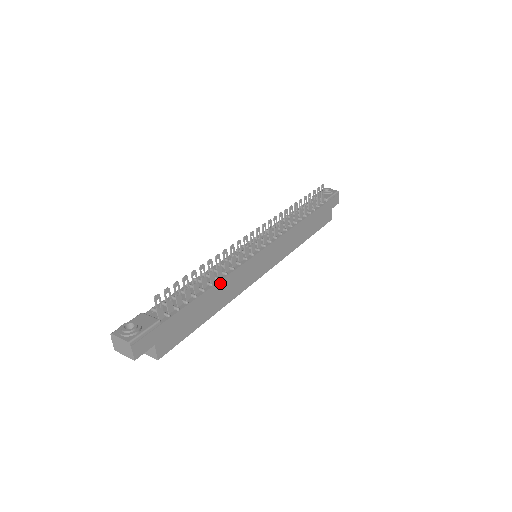
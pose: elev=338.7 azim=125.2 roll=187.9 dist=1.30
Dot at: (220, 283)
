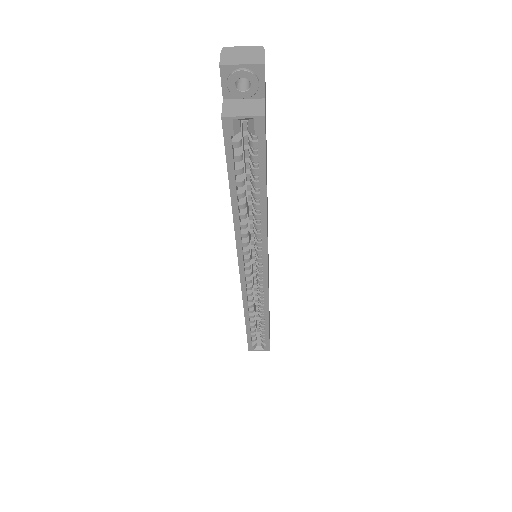
Dot at: occluded
